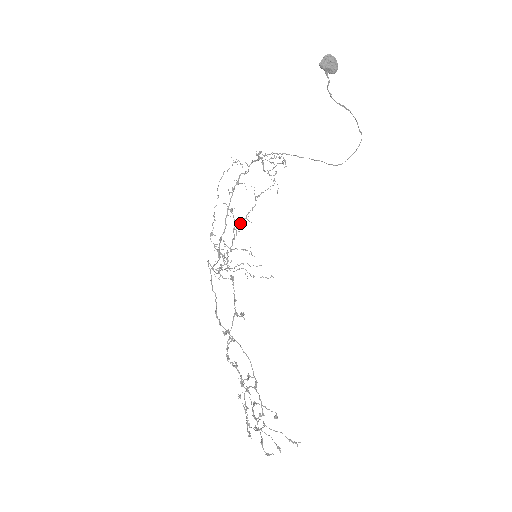
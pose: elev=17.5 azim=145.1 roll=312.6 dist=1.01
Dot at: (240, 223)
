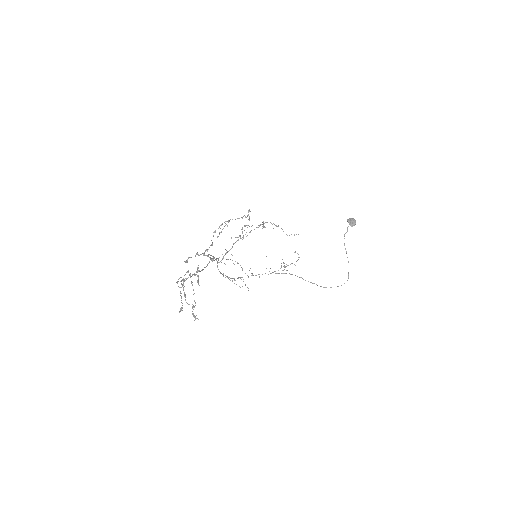
Dot at: occluded
